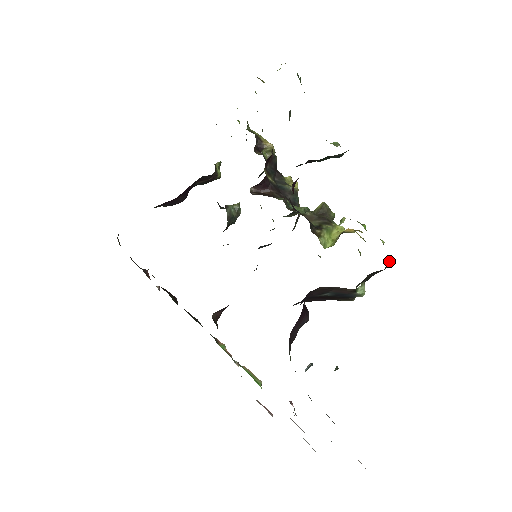
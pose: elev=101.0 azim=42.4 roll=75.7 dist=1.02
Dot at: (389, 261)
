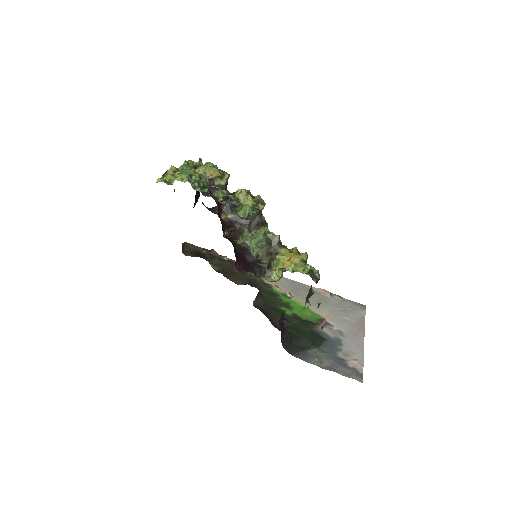
Dot at: (317, 278)
